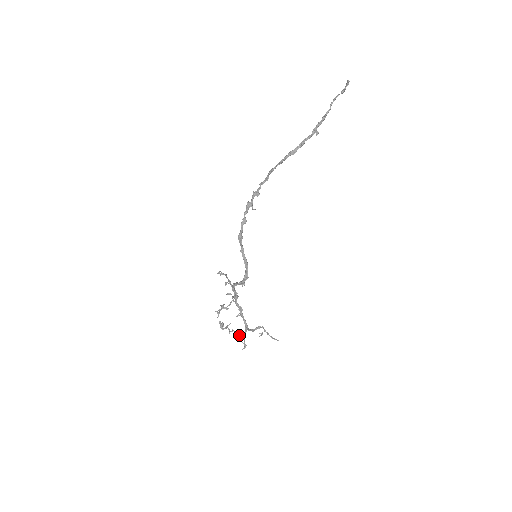
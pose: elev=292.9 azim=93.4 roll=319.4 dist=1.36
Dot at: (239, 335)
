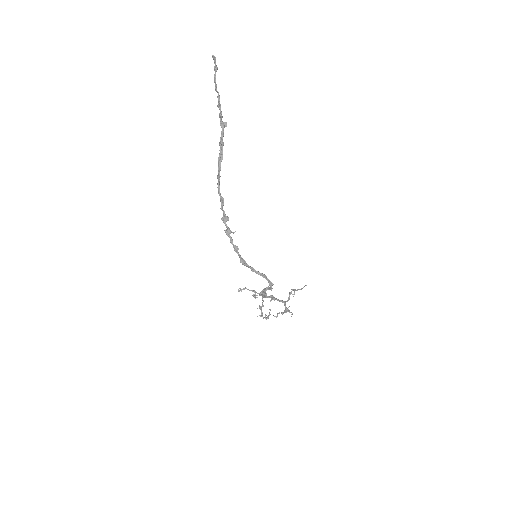
Dot at: occluded
